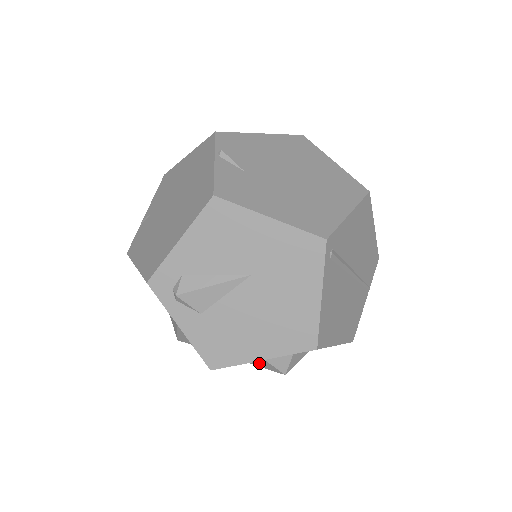
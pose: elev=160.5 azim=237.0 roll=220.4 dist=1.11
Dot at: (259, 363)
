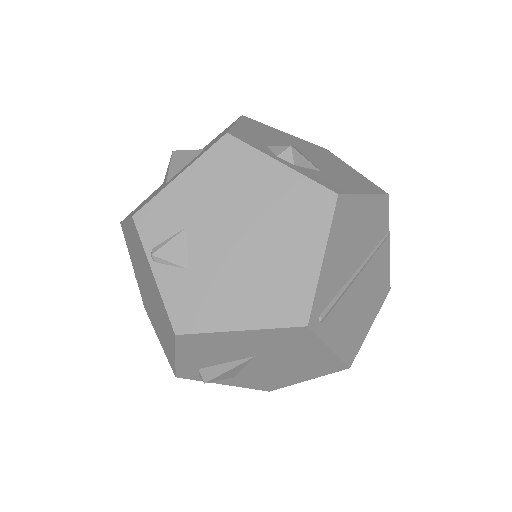
Dot at: occluded
